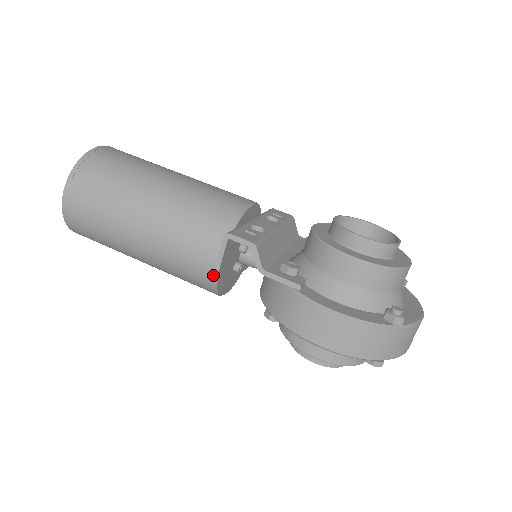
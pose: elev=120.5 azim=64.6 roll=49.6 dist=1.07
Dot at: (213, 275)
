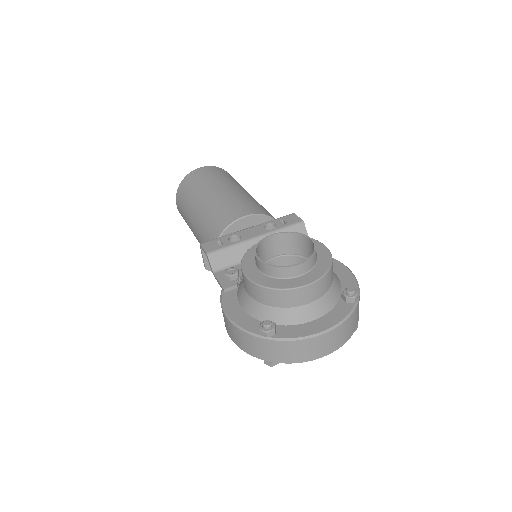
Dot at: occluded
